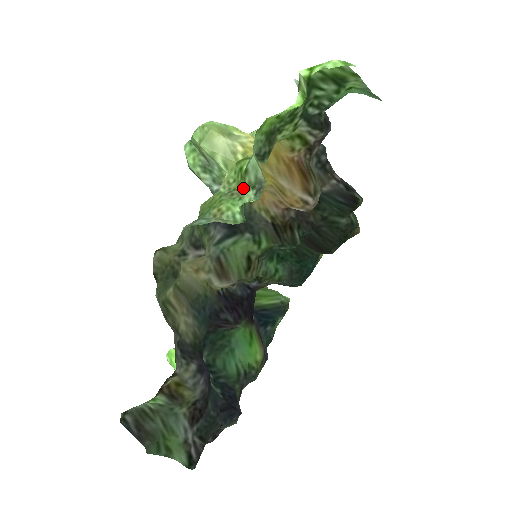
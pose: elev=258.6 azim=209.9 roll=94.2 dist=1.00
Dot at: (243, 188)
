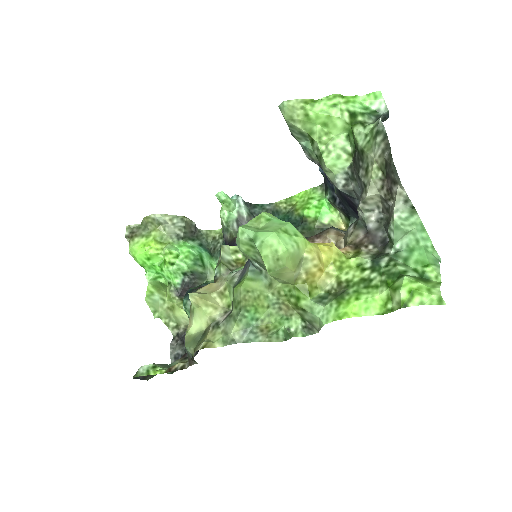
Dot at: (292, 309)
